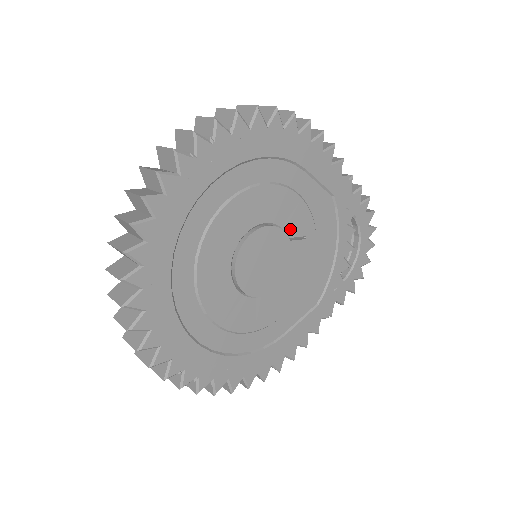
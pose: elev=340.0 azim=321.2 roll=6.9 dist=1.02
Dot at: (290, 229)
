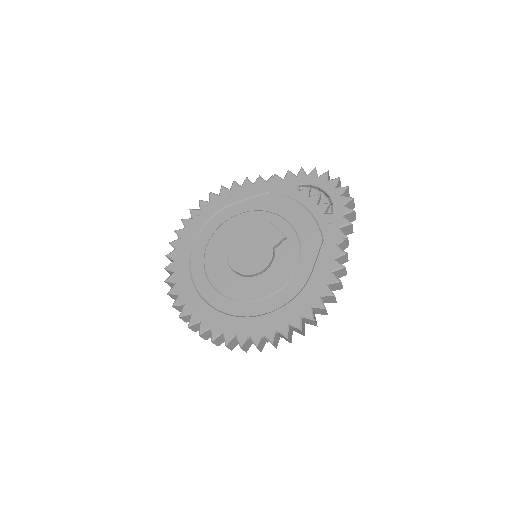
Dot at: (255, 228)
